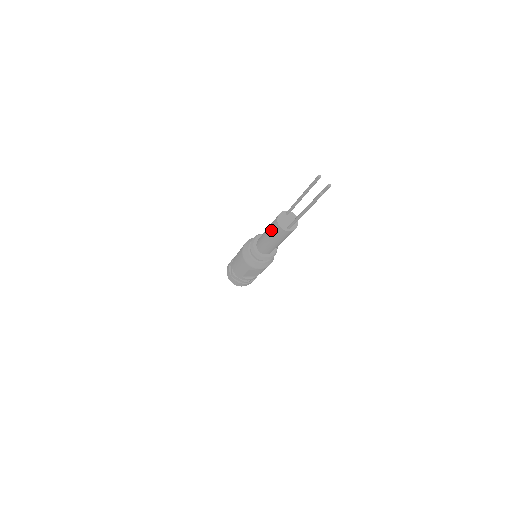
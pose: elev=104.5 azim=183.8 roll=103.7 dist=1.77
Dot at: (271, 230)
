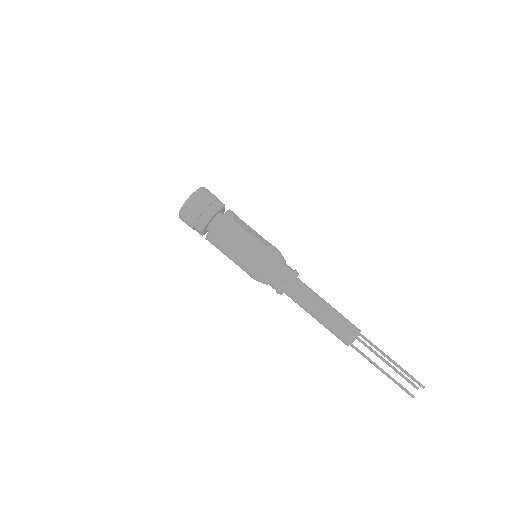
Dot at: (334, 329)
